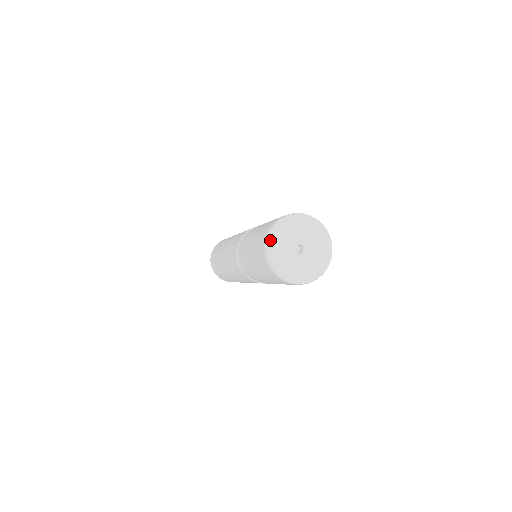
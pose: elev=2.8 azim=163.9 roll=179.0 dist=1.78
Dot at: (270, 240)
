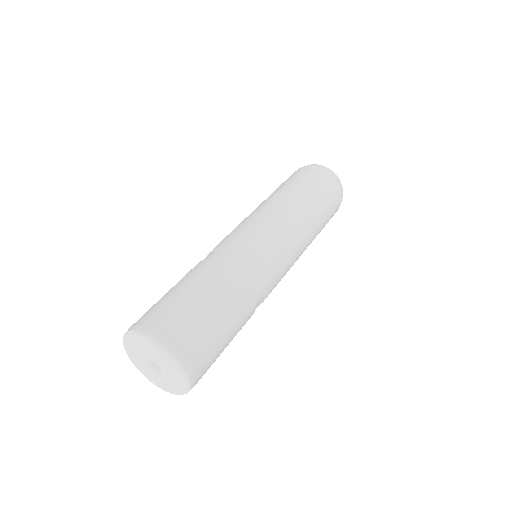
Dot at: (128, 356)
